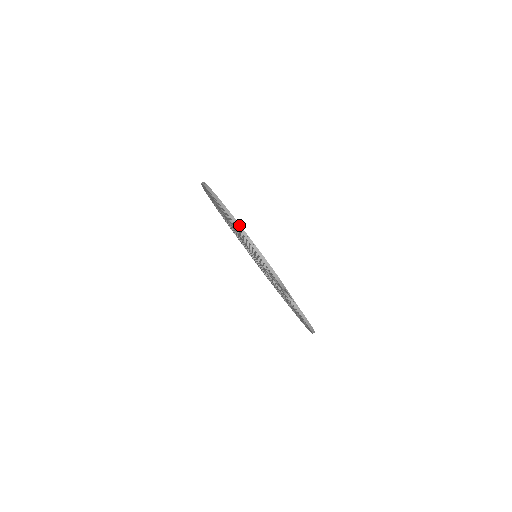
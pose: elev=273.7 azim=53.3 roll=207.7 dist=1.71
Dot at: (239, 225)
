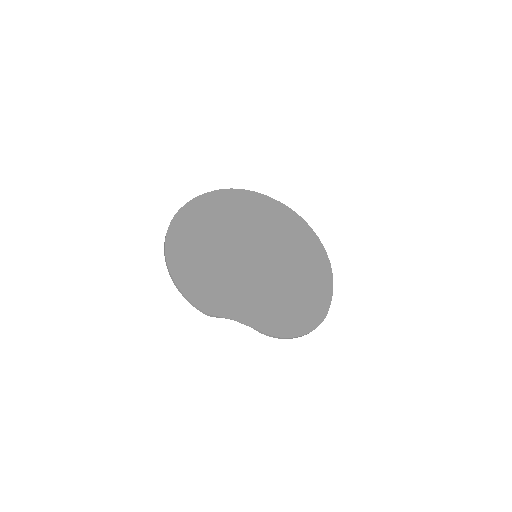
Dot at: (168, 270)
